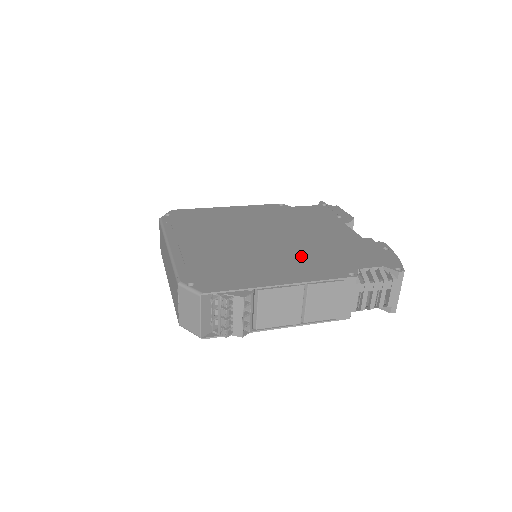
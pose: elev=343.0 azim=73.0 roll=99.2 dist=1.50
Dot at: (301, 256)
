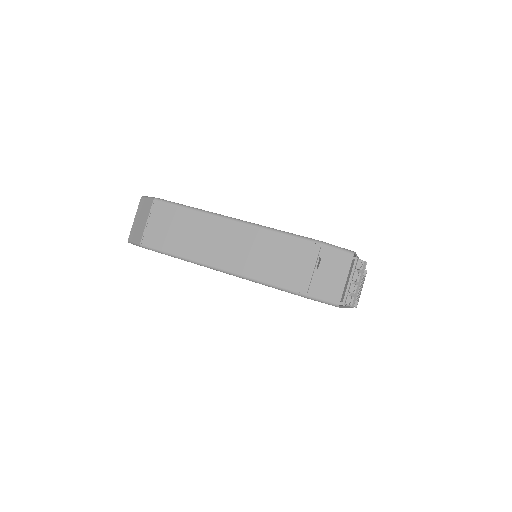
Dot at: occluded
